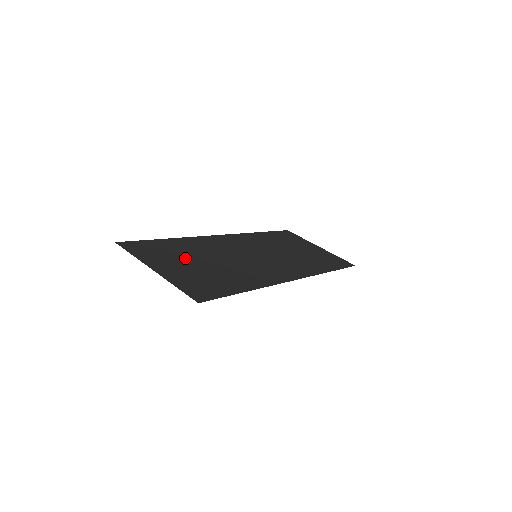
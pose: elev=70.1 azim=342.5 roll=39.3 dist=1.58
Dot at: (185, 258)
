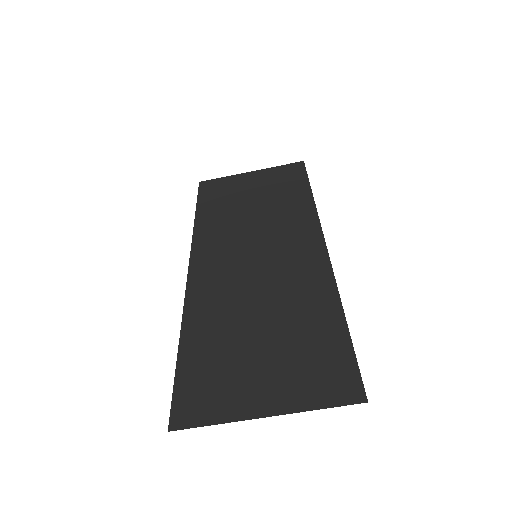
Dot at: (241, 351)
